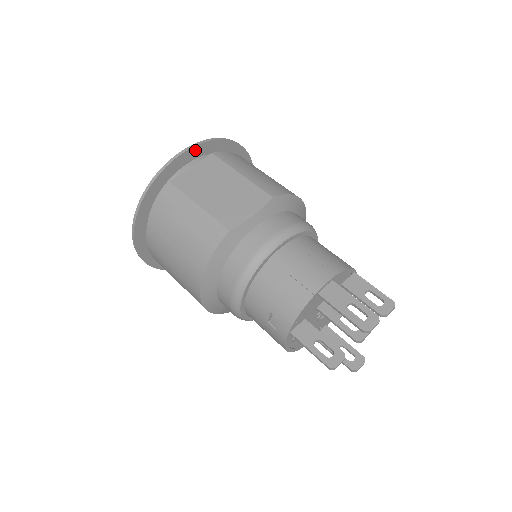
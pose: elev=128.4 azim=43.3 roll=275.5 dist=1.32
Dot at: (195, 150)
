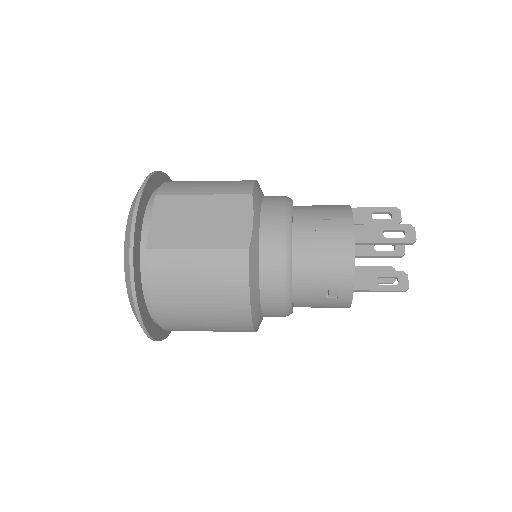
Dot at: (141, 203)
